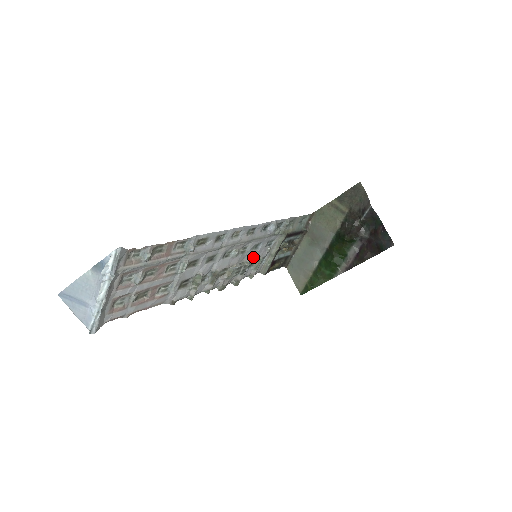
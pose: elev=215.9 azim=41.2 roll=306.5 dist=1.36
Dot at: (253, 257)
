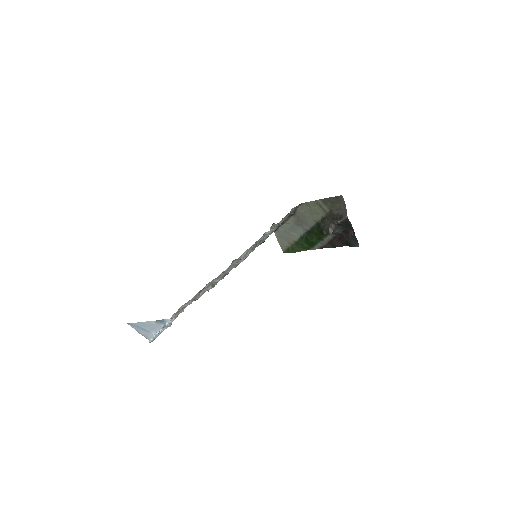
Dot at: (252, 248)
